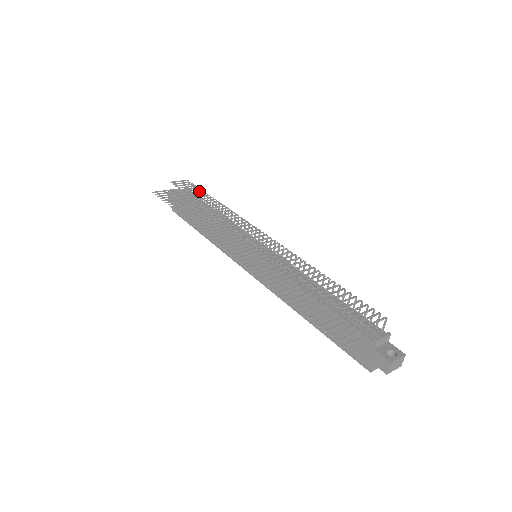
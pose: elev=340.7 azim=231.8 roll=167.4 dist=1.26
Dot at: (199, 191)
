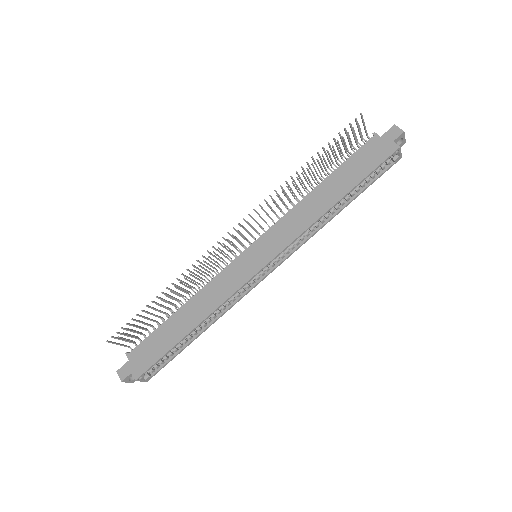
Dot at: occluded
